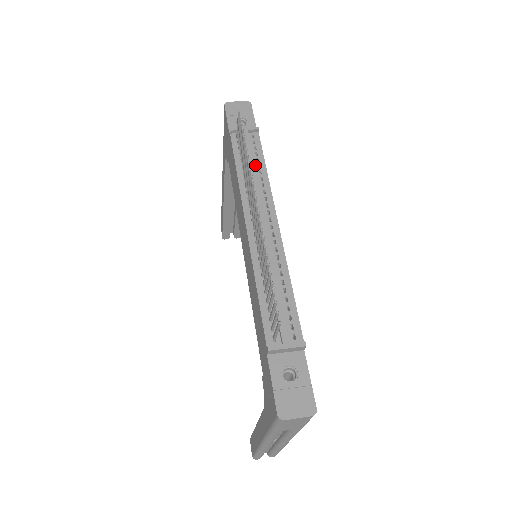
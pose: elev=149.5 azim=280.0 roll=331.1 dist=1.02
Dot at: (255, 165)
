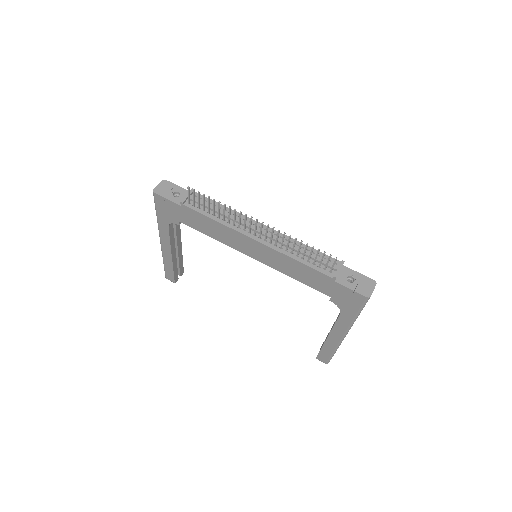
Dot at: (217, 209)
